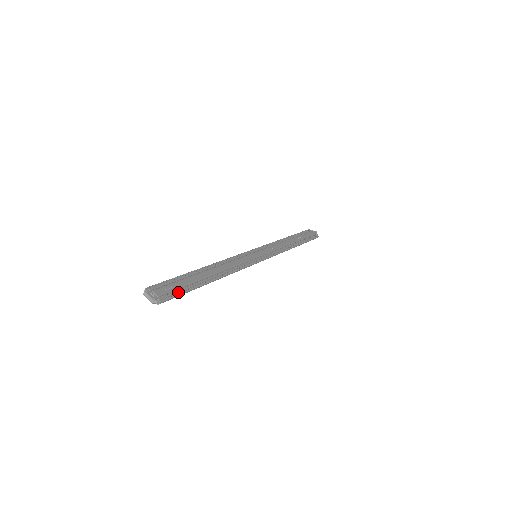
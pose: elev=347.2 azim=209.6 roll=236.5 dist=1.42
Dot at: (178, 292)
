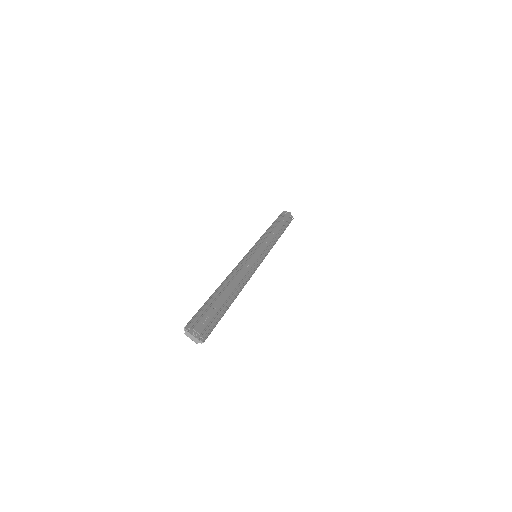
Dot at: (213, 322)
